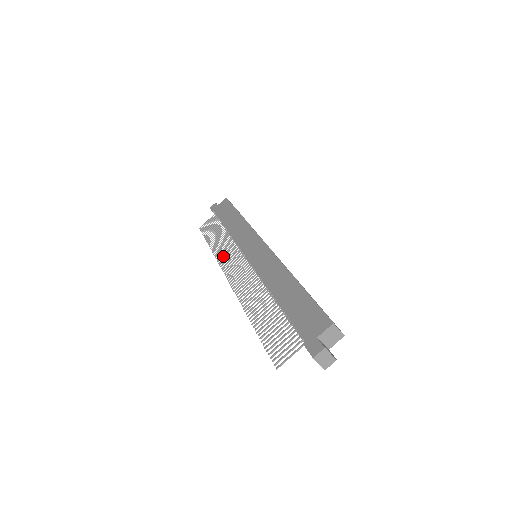
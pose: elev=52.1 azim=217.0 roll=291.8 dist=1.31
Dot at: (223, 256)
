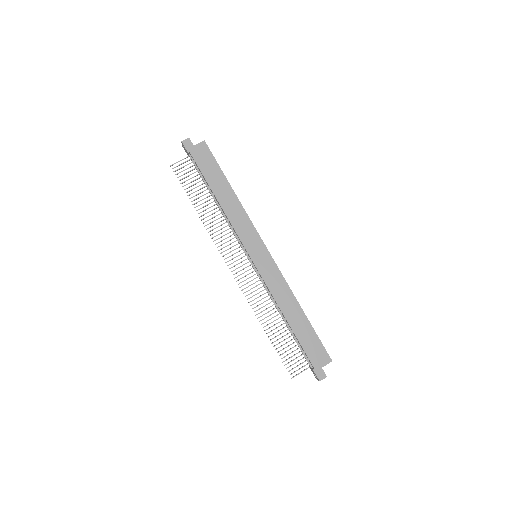
Dot at: occluded
